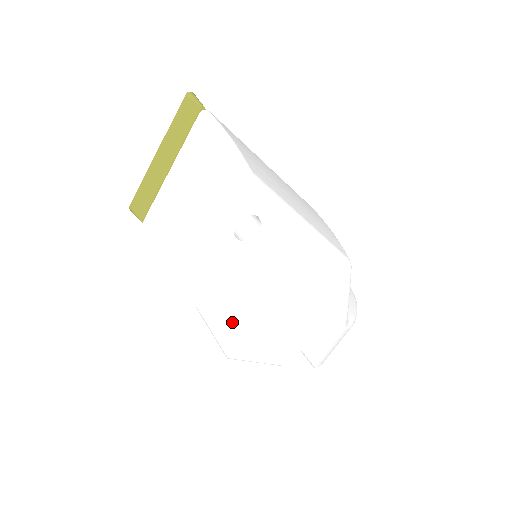
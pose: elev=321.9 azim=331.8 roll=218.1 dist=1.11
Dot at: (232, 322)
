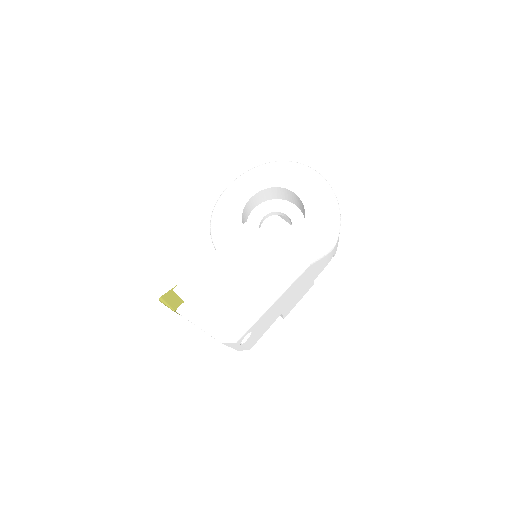
Dot at: occluded
